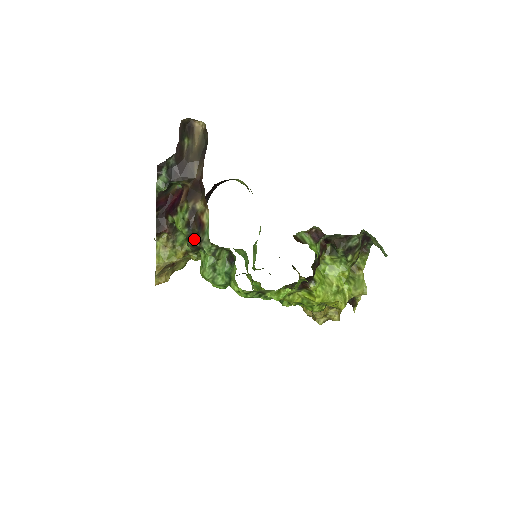
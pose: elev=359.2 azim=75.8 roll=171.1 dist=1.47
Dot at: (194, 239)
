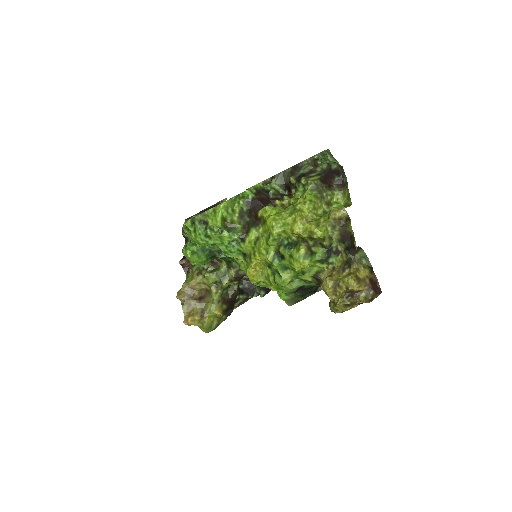
Dot at: occluded
